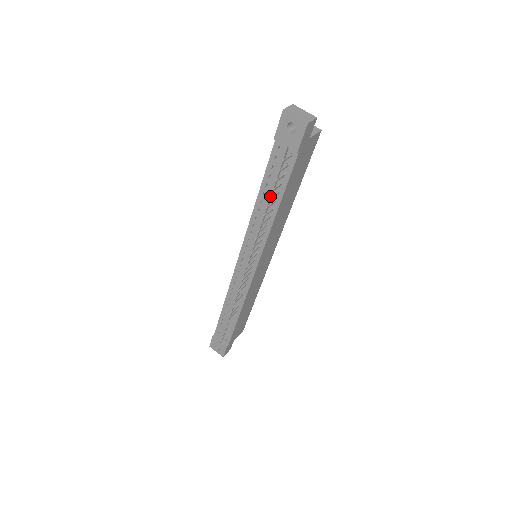
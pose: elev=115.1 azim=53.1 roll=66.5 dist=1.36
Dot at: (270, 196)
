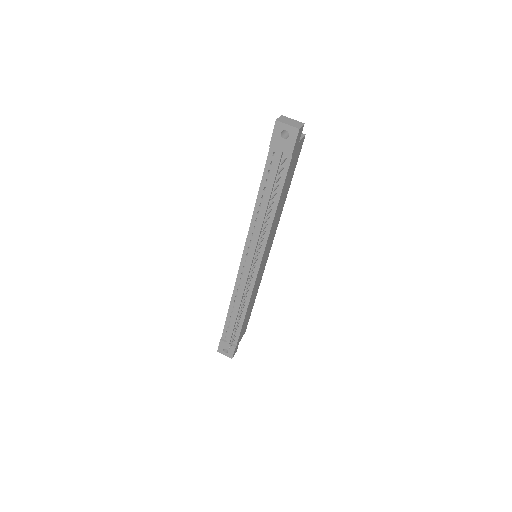
Dot at: (269, 197)
